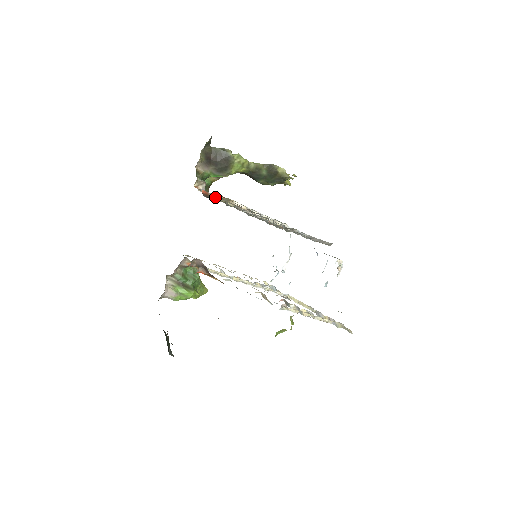
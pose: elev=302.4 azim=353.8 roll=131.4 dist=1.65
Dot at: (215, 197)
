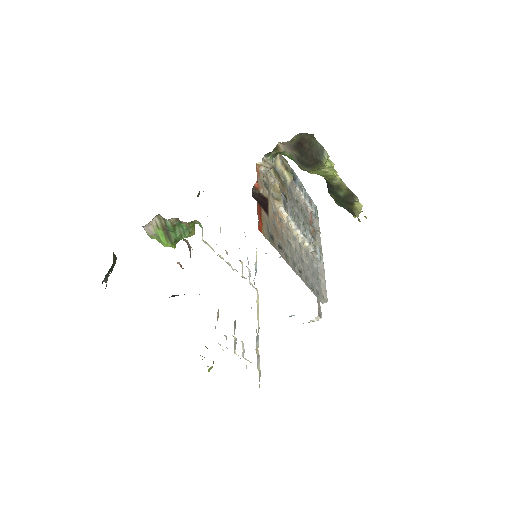
Dot at: (264, 195)
